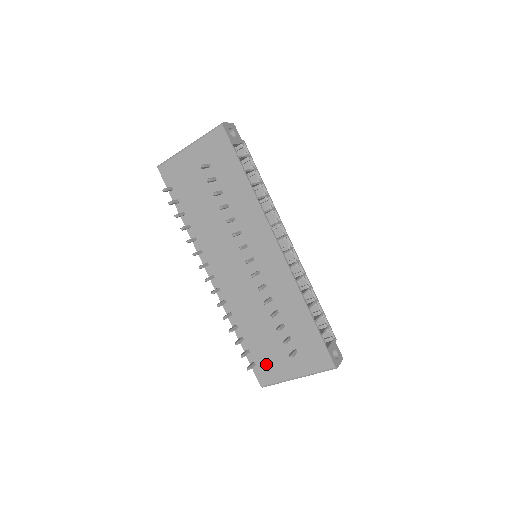
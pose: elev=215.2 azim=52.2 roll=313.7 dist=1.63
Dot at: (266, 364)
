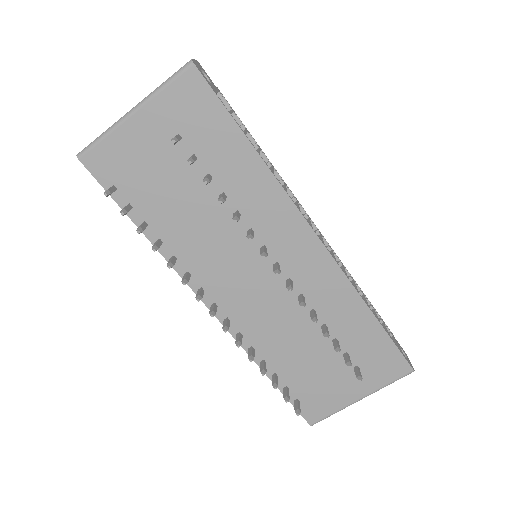
Dot at: (315, 396)
